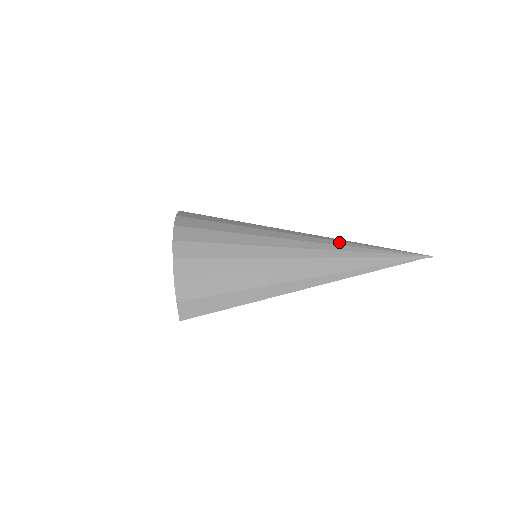
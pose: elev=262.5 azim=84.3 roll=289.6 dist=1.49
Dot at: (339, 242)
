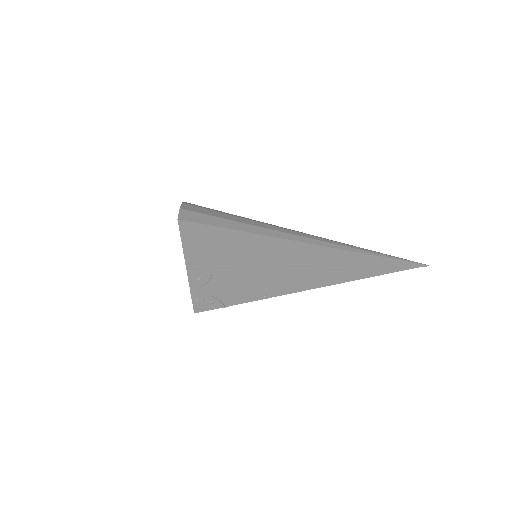
Dot at: occluded
